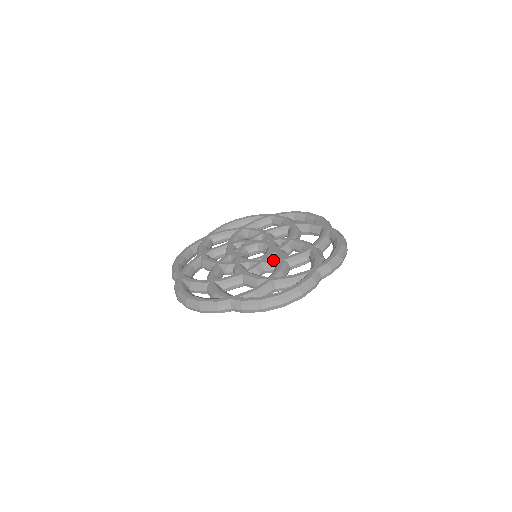
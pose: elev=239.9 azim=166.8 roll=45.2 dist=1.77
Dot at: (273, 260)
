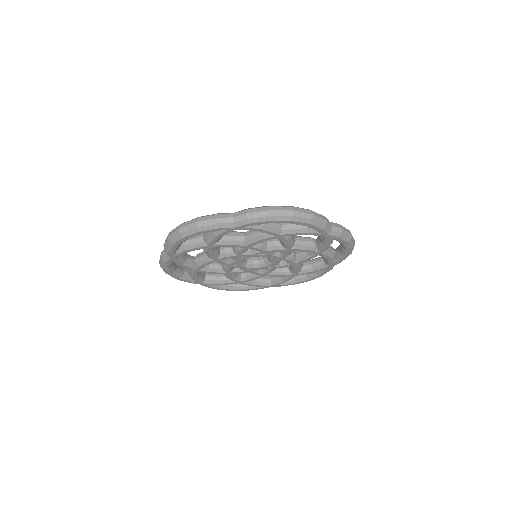
Dot at: occluded
